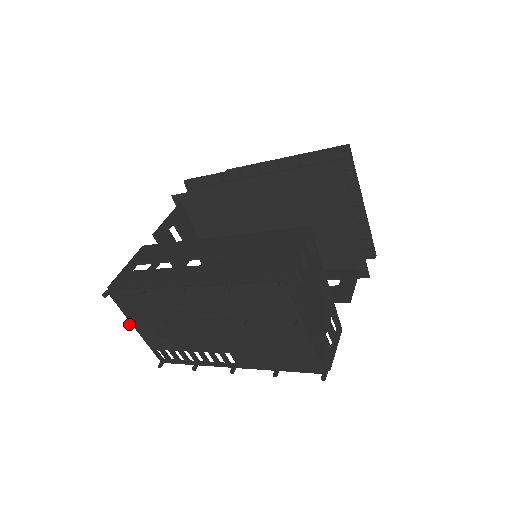
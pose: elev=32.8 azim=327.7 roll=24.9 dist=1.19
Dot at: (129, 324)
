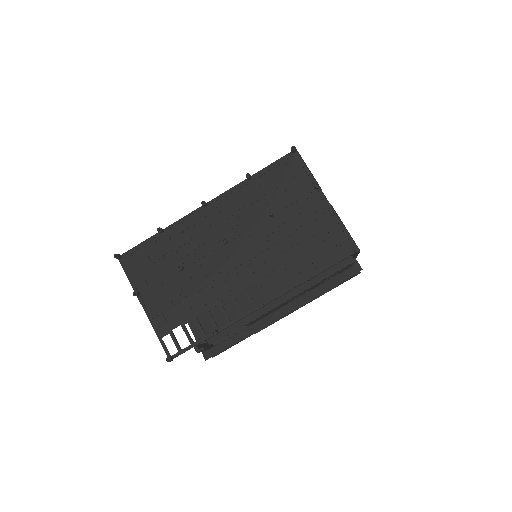
Dot at: (138, 294)
